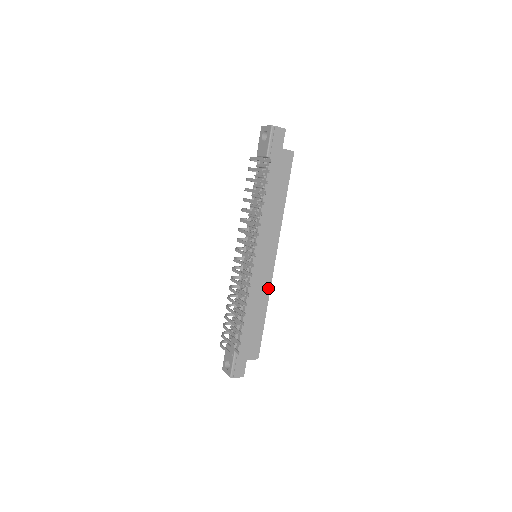
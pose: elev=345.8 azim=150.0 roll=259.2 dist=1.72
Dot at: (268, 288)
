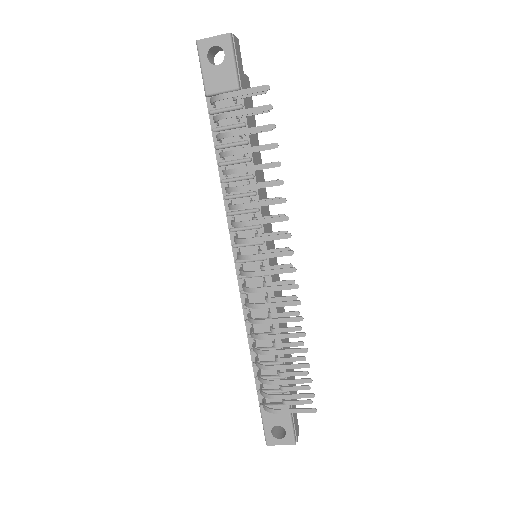
Dot at: (281, 293)
